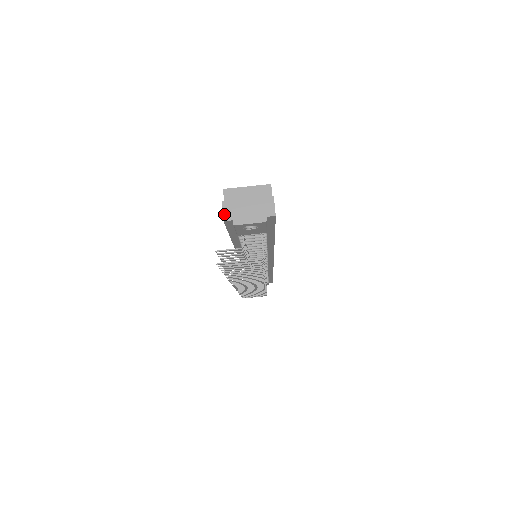
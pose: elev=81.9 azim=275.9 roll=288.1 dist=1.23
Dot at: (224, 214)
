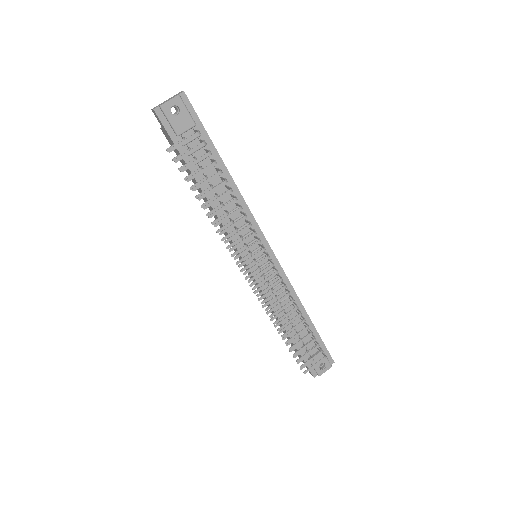
Dot at: (153, 109)
